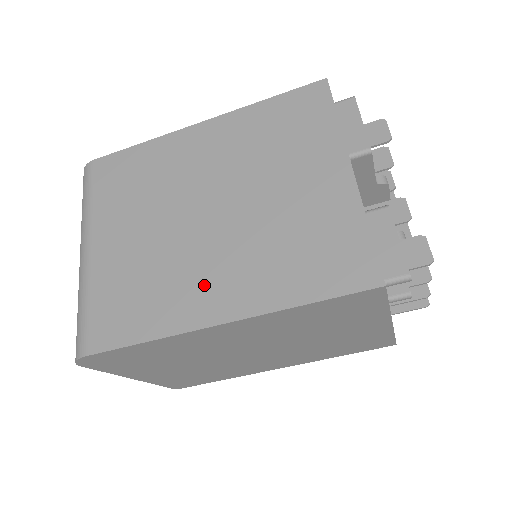
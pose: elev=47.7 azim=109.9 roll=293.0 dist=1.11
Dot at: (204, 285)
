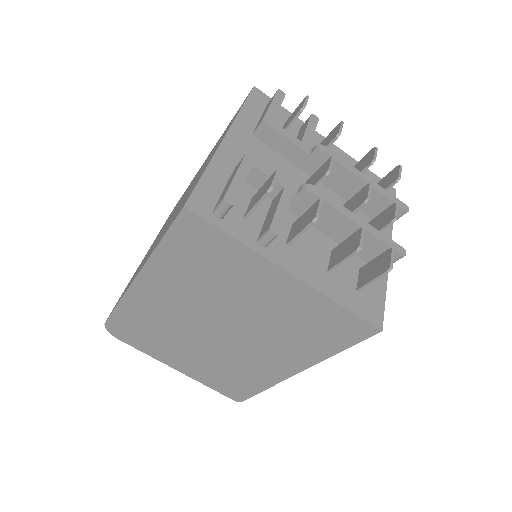
Dot at: occluded
